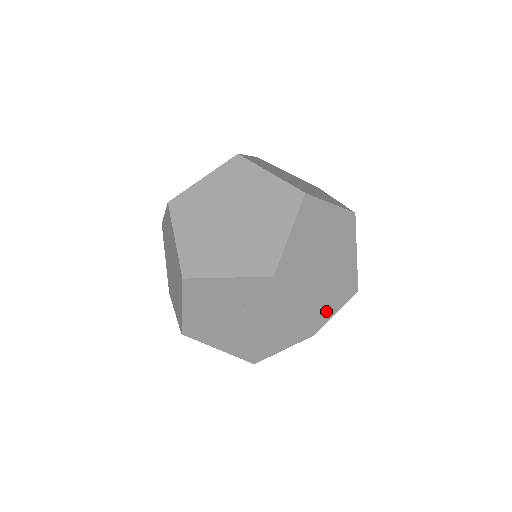
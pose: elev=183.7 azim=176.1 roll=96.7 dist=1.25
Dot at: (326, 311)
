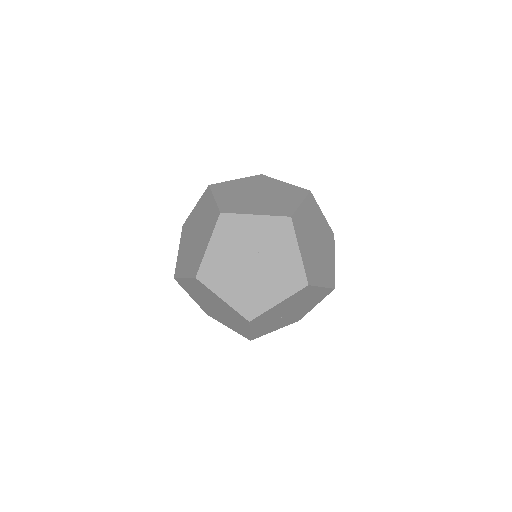
Dot at: (316, 278)
